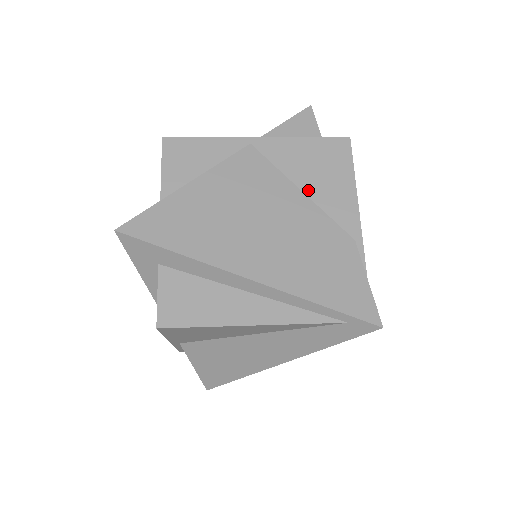
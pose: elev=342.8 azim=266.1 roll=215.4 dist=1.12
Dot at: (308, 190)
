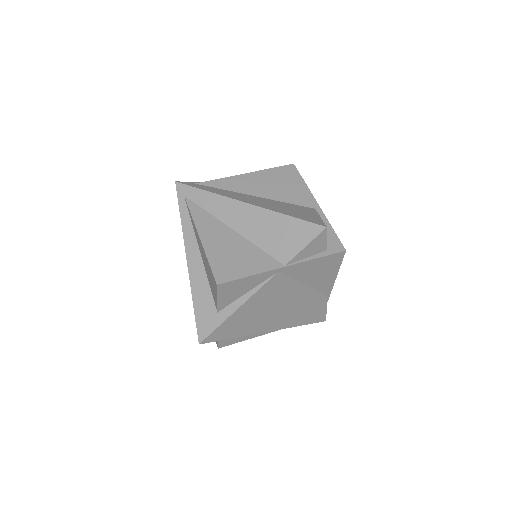
Dot at: (309, 283)
